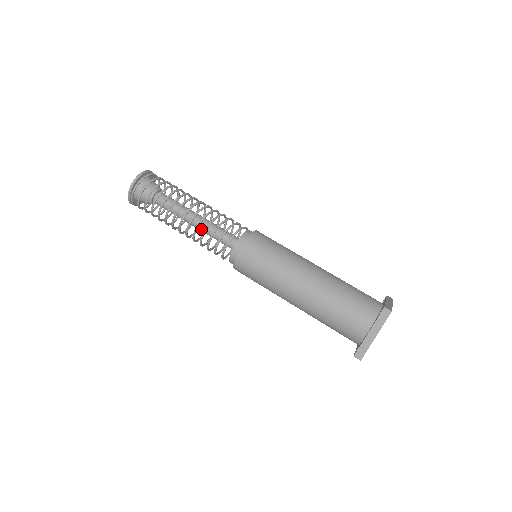
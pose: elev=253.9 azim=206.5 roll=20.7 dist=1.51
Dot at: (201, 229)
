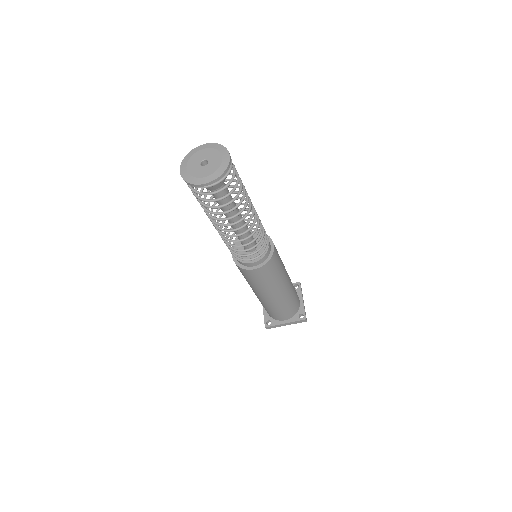
Dot at: occluded
